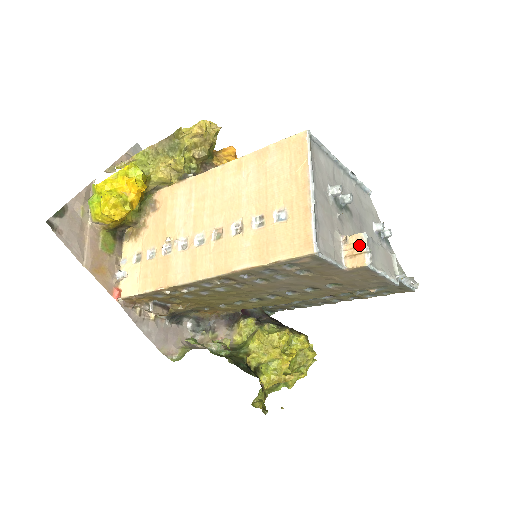
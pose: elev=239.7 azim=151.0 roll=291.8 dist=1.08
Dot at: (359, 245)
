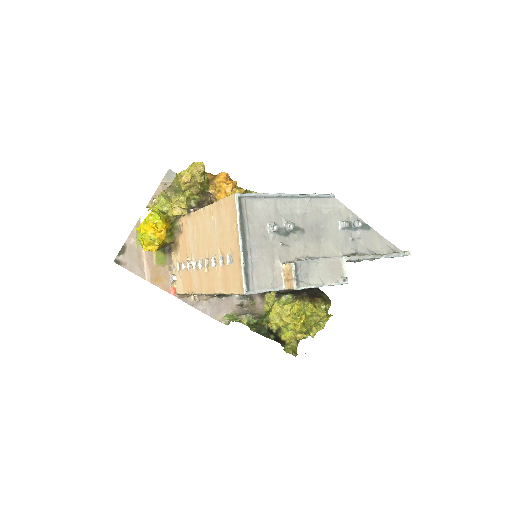
Dot at: (290, 273)
